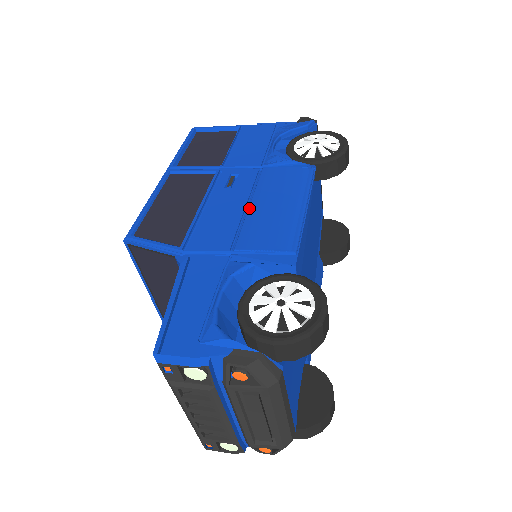
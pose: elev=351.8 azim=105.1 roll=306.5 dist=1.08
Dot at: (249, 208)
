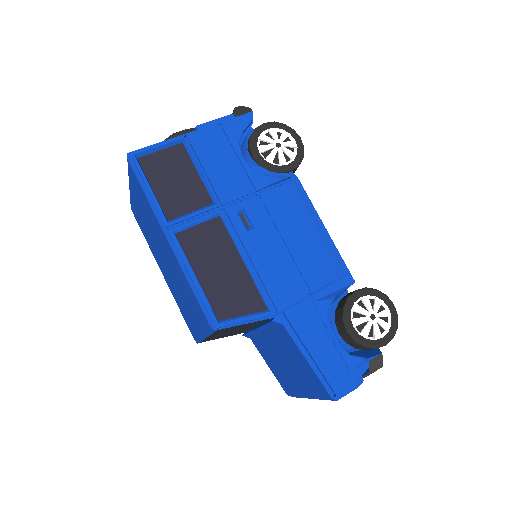
Dot at: (288, 246)
